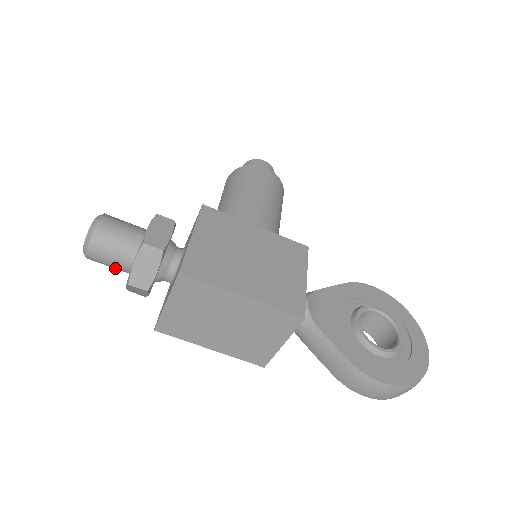
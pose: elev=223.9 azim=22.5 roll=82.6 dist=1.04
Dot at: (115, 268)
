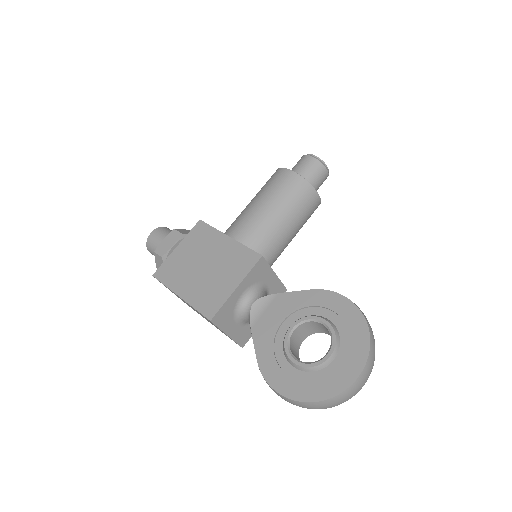
Dot at: occluded
